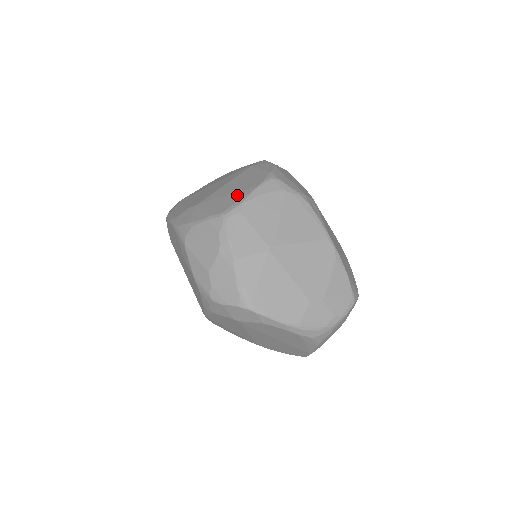
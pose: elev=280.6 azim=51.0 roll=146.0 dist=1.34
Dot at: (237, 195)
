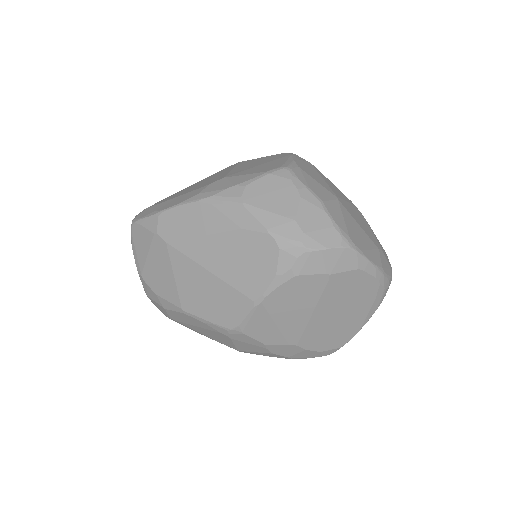
Dot at: (275, 161)
